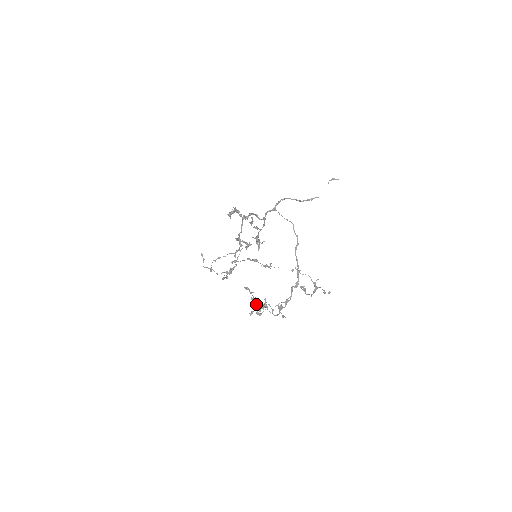
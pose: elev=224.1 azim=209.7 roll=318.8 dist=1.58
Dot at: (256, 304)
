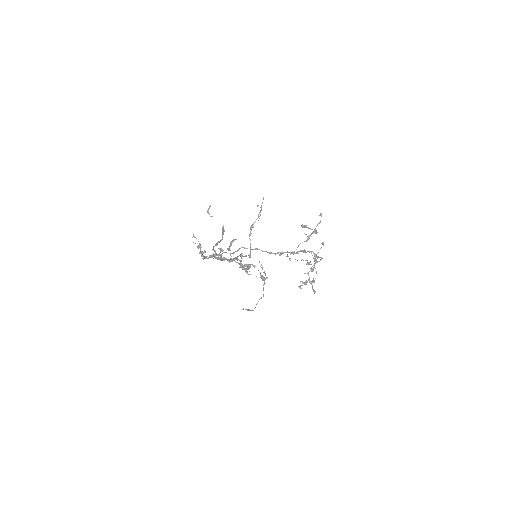
Dot at: (306, 282)
